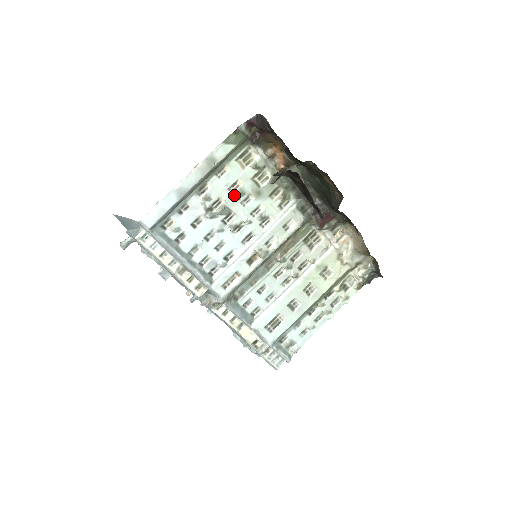
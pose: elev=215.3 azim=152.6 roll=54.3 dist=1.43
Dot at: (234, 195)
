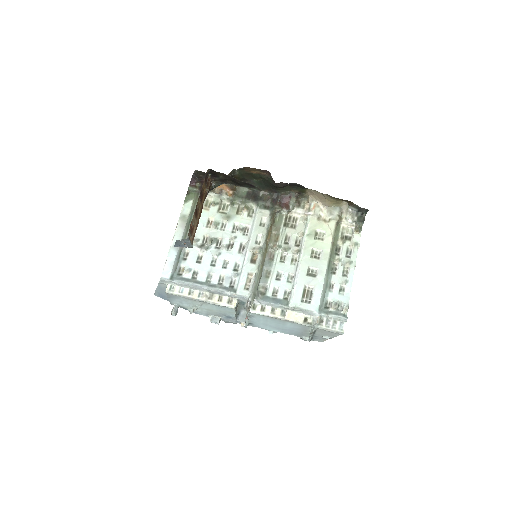
Dot at: (213, 228)
